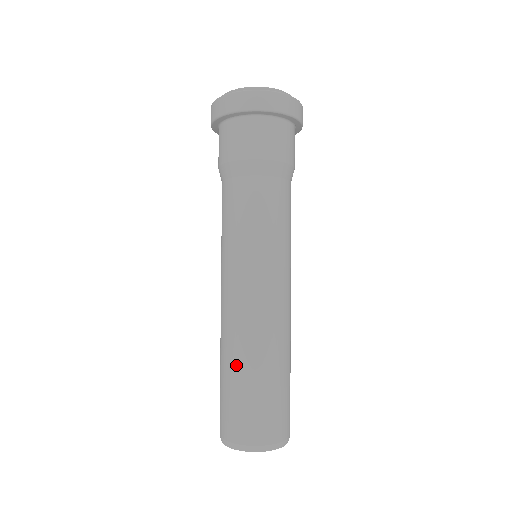
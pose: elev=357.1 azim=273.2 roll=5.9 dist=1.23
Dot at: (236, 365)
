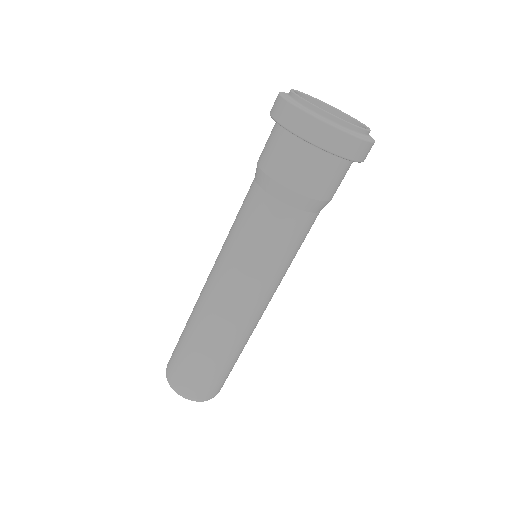
Dot at: (223, 353)
